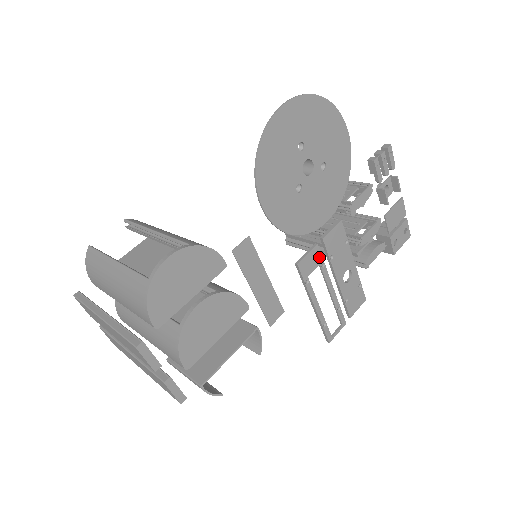
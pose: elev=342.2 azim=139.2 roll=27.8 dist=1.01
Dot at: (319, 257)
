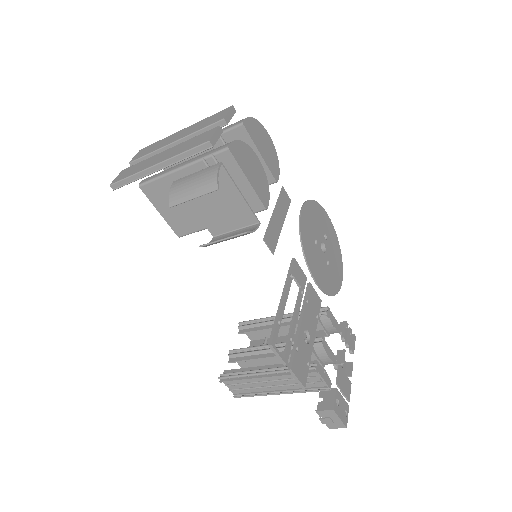
Dot at: (303, 285)
